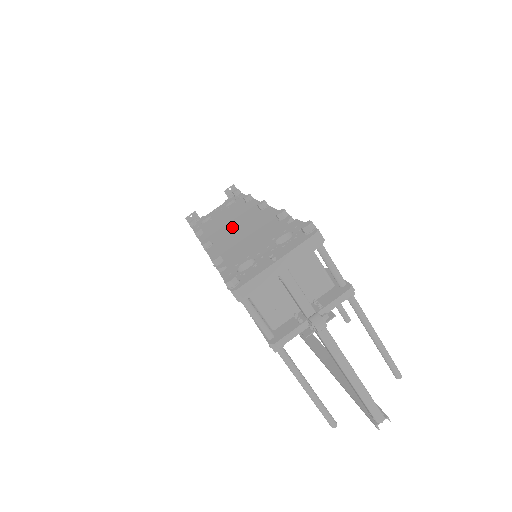
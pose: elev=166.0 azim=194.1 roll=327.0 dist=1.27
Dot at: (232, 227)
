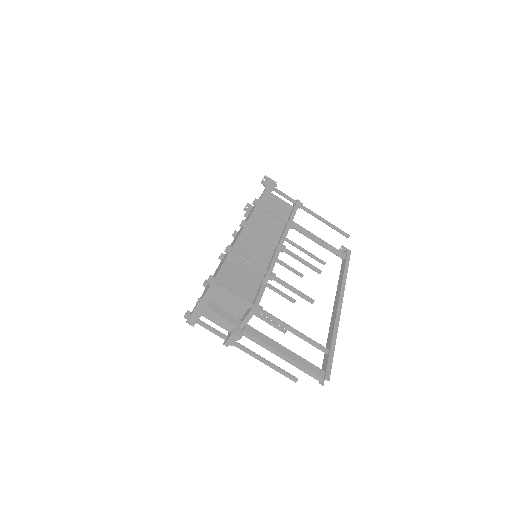
Dot at: (234, 240)
